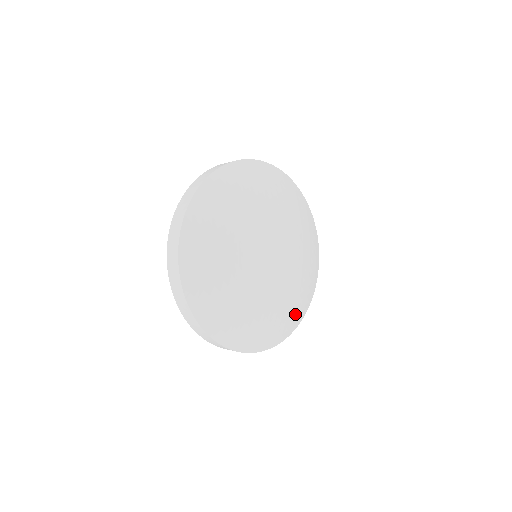
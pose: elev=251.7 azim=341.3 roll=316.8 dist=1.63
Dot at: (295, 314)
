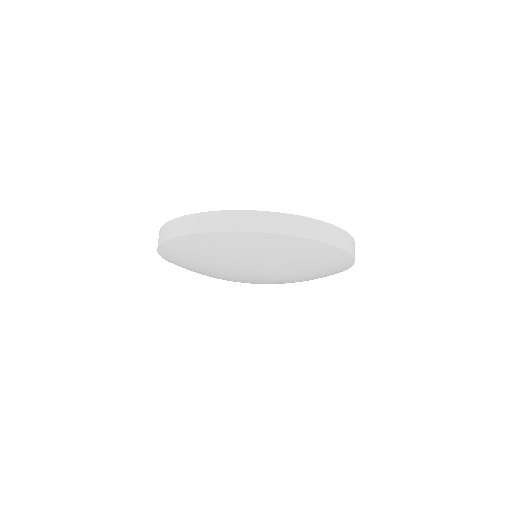
Dot at: (332, 272)
